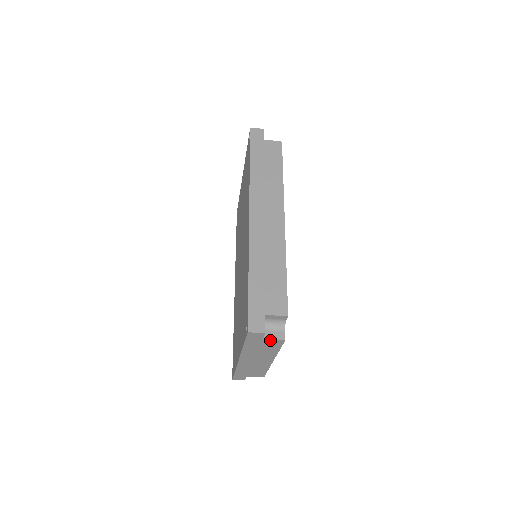
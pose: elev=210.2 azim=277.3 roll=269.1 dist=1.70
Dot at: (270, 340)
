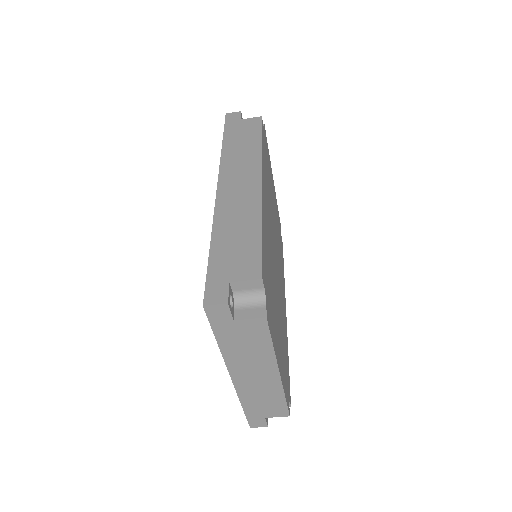
Dot at: (245, 321)
